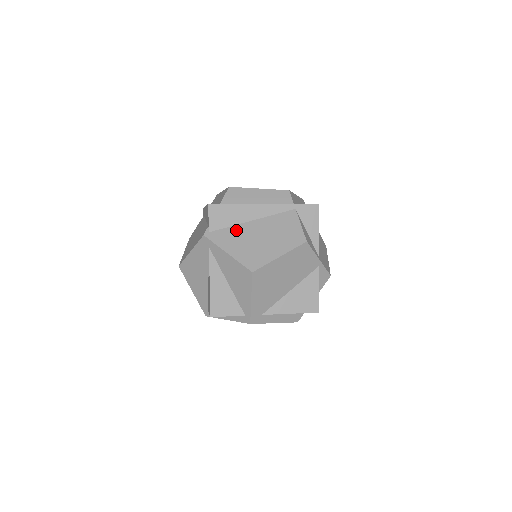
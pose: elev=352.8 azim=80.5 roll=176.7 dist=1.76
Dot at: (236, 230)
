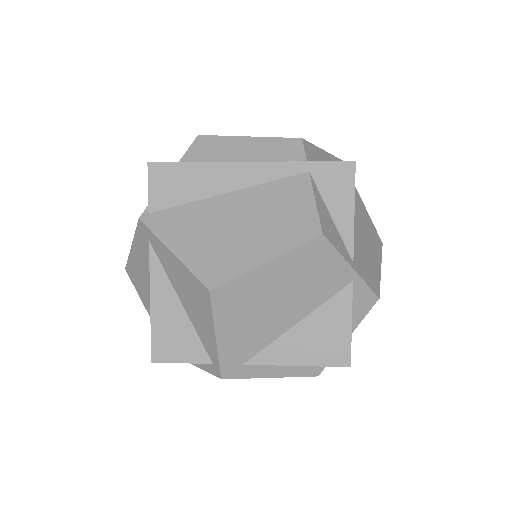
Dot at: (195, 210)
